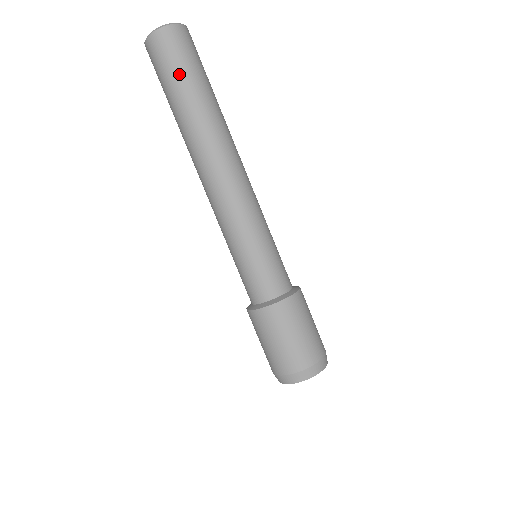
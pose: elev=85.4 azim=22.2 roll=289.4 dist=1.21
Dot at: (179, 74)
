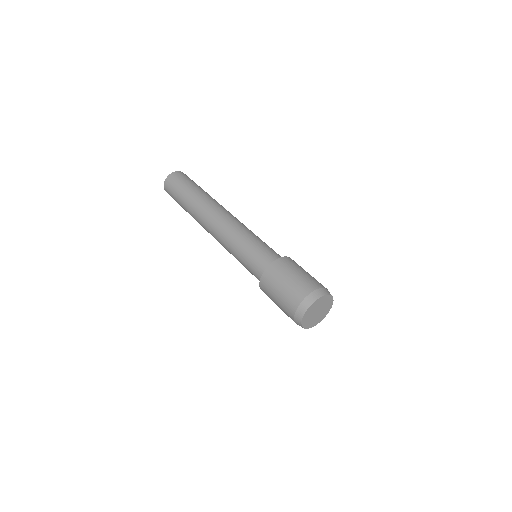
Dot at: occluded
